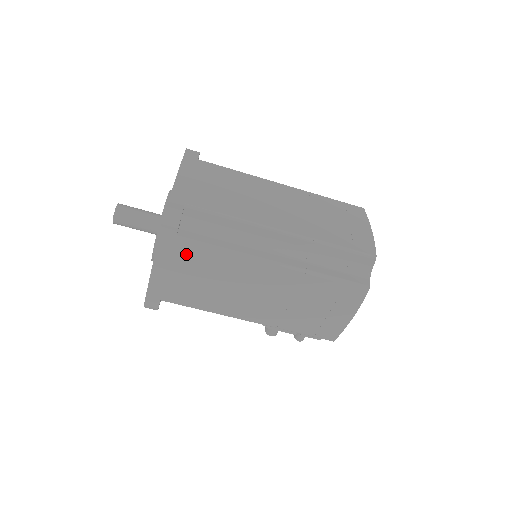
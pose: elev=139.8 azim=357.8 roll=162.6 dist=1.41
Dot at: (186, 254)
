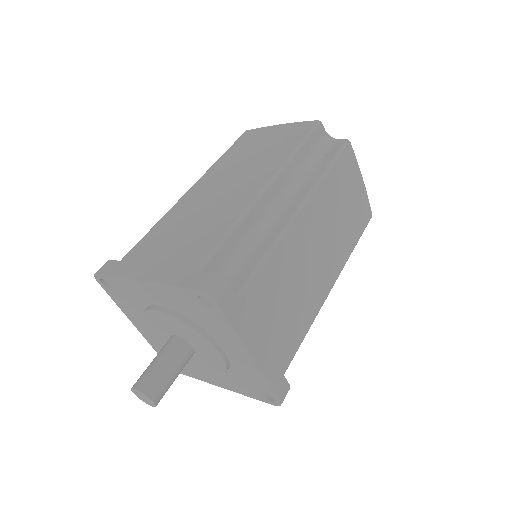
Dot at: (256, 301)
